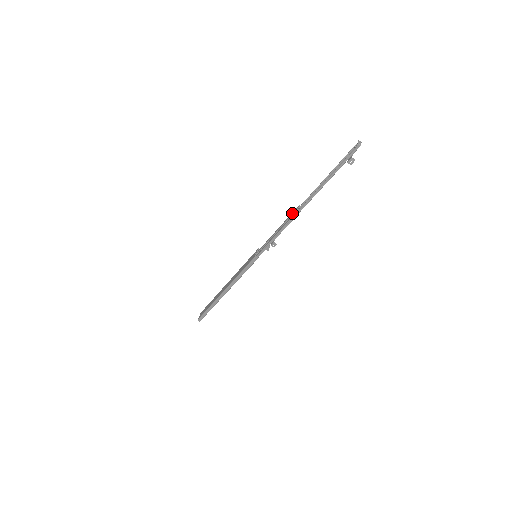
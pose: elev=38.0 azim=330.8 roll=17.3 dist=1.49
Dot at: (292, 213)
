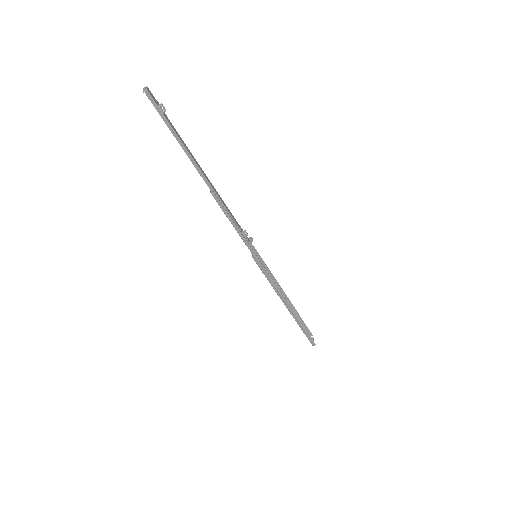
Dot at: occluded
